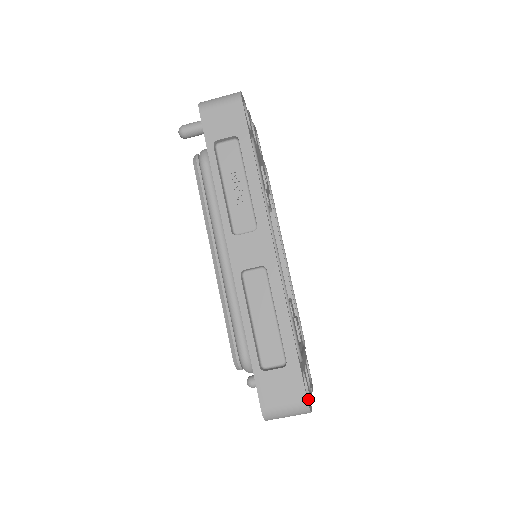
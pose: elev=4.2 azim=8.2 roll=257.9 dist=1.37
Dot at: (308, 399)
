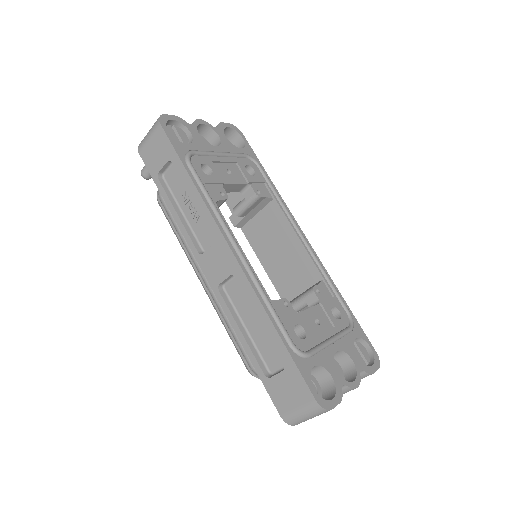
Dot at: (334, 393)
